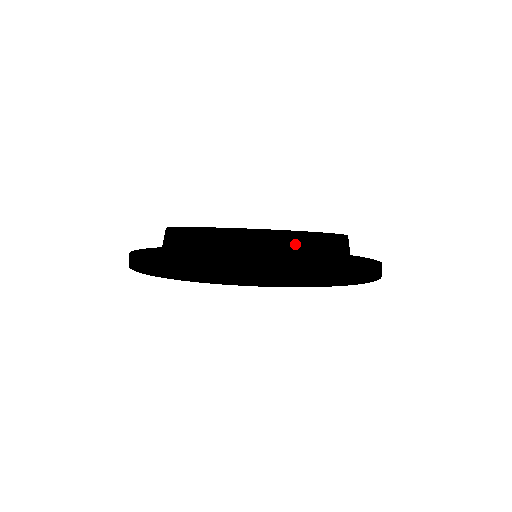
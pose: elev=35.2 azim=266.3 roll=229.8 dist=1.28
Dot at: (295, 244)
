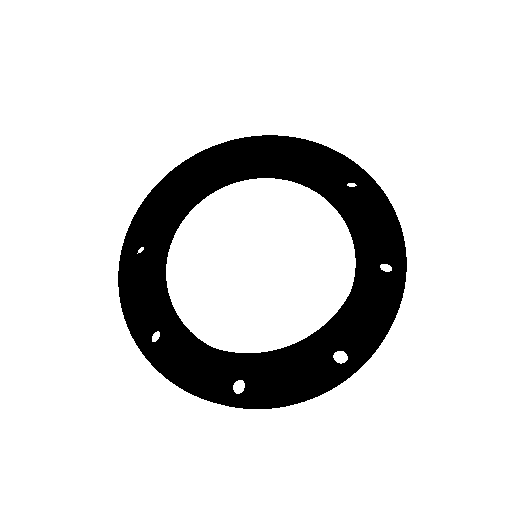
Dot at: (272, 359)
